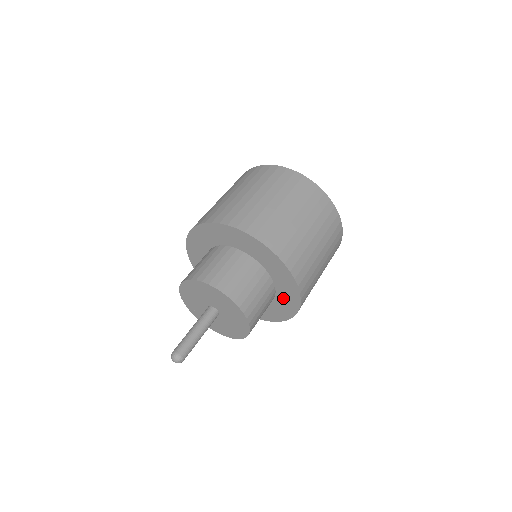
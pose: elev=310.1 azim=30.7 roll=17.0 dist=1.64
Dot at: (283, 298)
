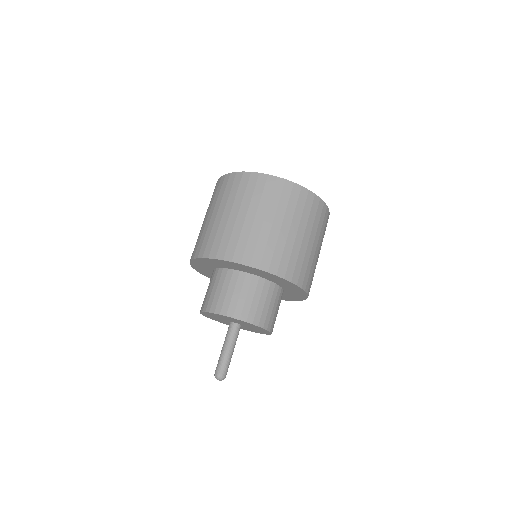
Dot at: (291, 291)
